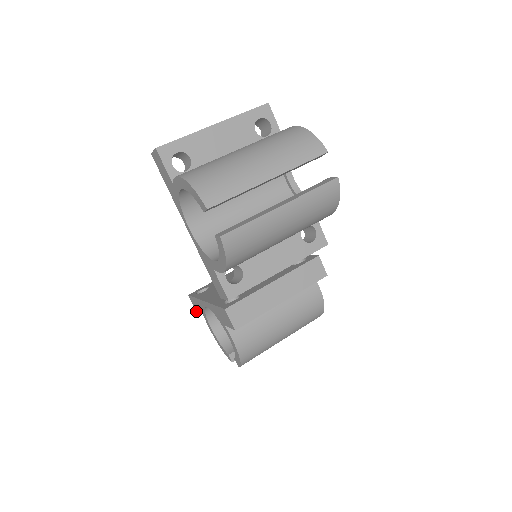
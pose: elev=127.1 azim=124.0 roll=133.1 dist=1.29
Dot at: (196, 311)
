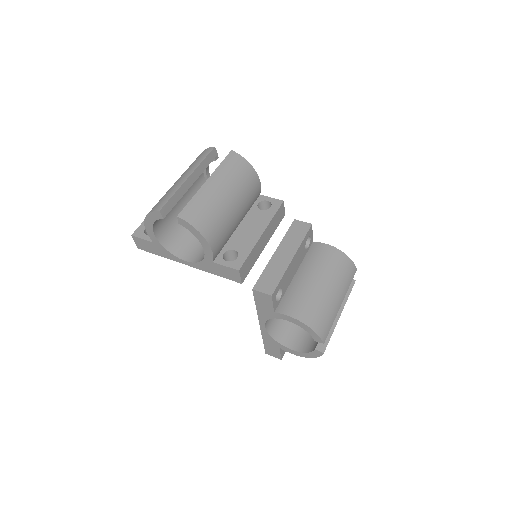
Dot at: (281, 359)
